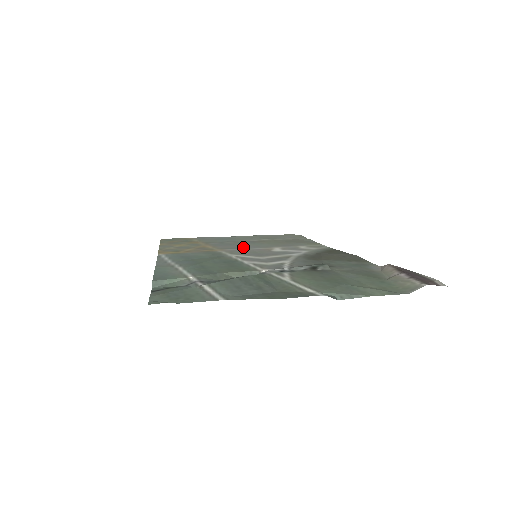
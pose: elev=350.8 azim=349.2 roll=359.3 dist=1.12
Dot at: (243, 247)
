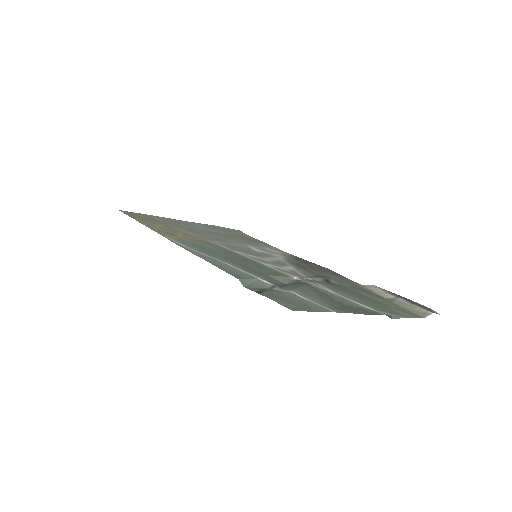
Dot at: (222, 240)
